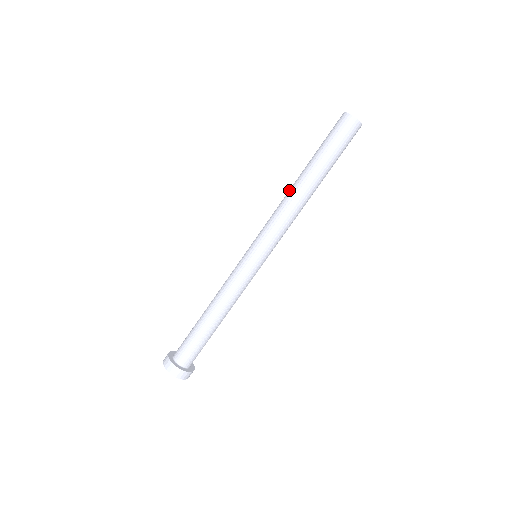
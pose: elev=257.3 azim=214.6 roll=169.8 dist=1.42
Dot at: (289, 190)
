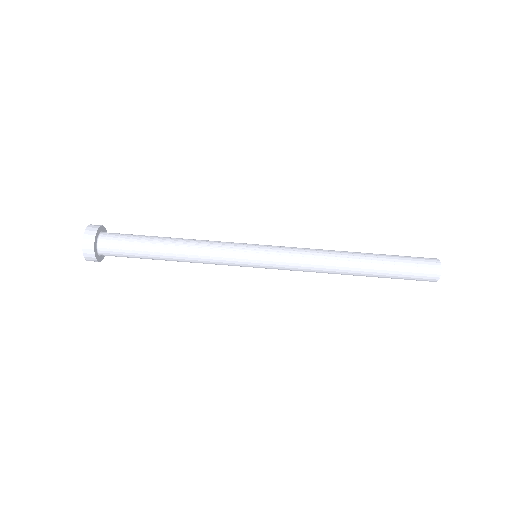
Dot at: occluded
